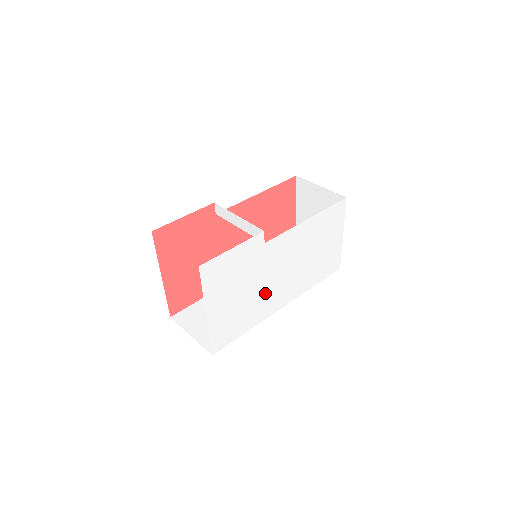
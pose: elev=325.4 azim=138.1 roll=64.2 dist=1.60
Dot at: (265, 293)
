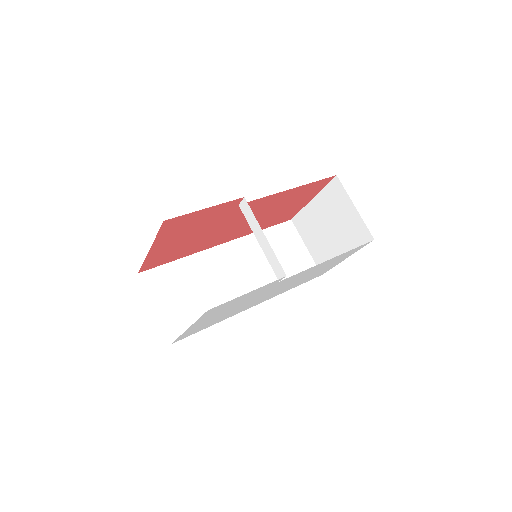
Dot at: (249, 304)
